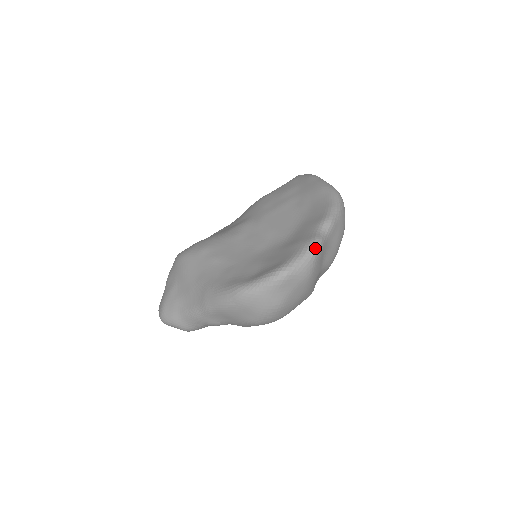
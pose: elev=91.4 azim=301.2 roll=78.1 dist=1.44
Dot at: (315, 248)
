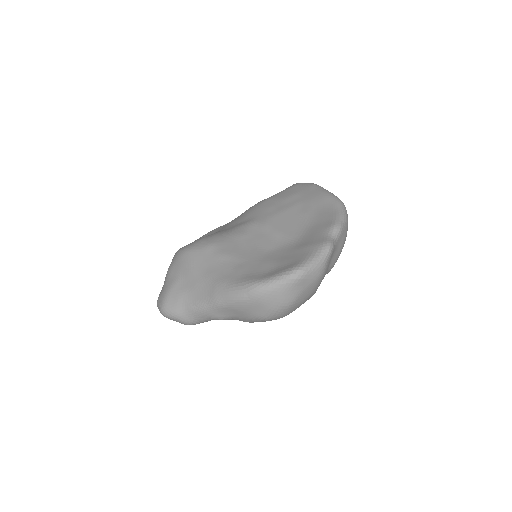
Dot at: (328, 251)
